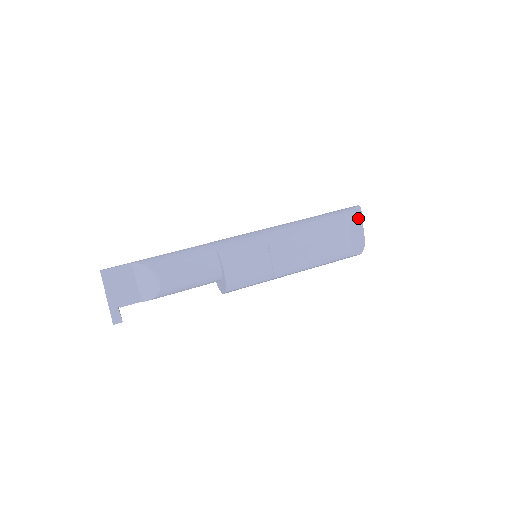
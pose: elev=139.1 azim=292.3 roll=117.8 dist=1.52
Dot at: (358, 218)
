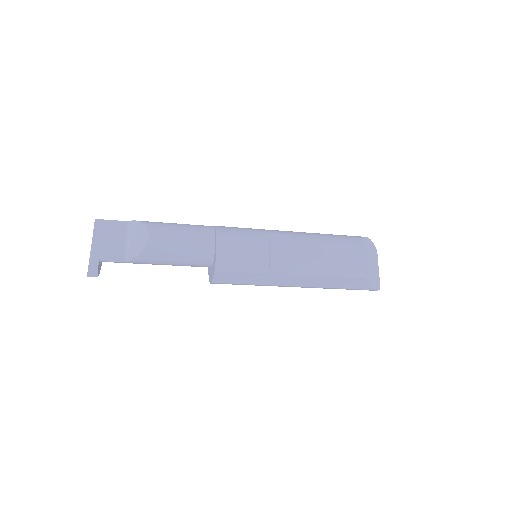
Dot at: (372, 253)
